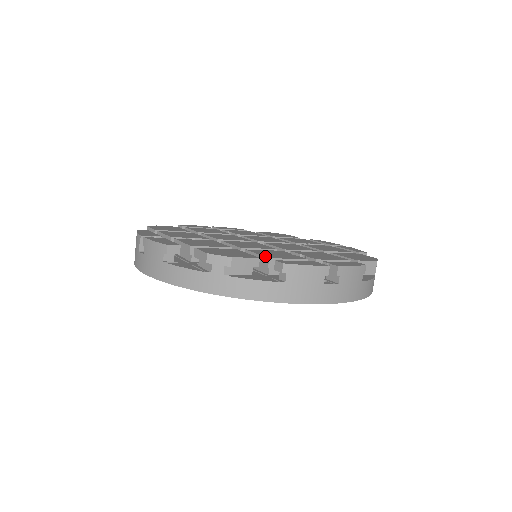
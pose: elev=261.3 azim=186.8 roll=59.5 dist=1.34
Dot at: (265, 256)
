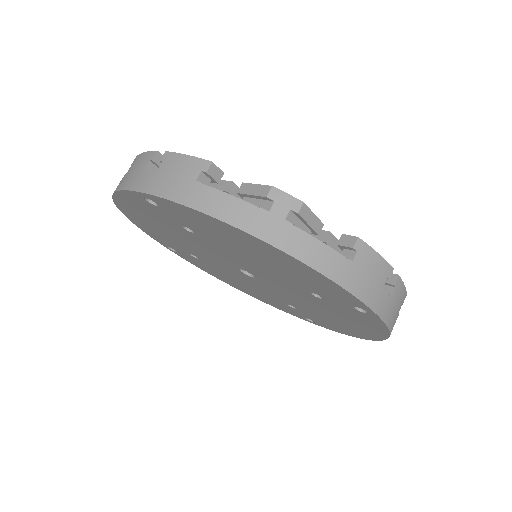
Dot at: (322, 230)
